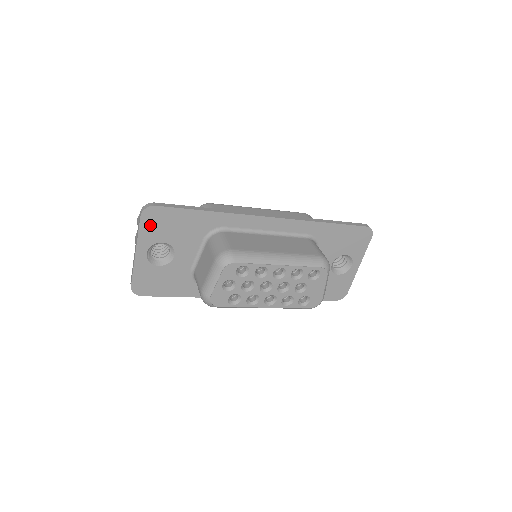
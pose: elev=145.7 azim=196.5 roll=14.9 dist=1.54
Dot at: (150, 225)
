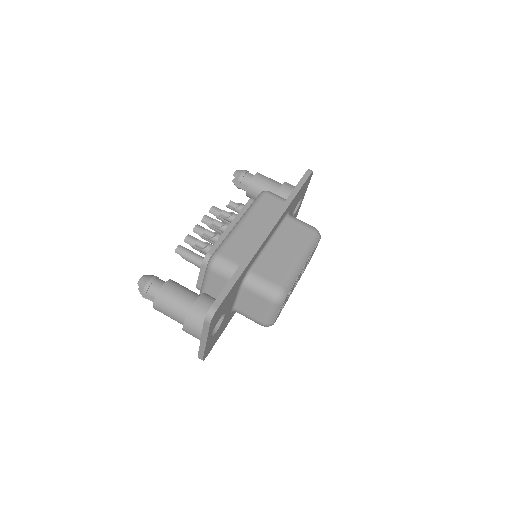
Dot at: (214, 321)
